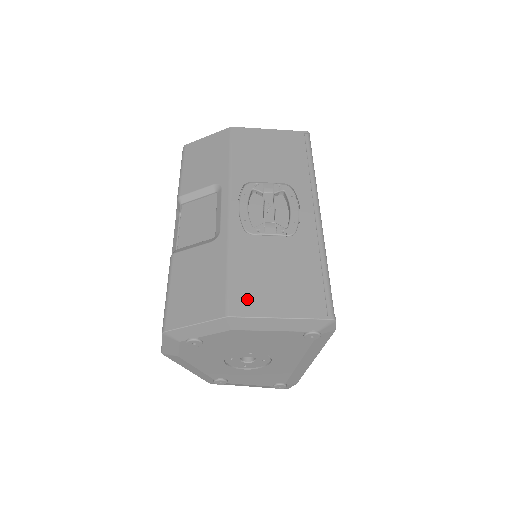
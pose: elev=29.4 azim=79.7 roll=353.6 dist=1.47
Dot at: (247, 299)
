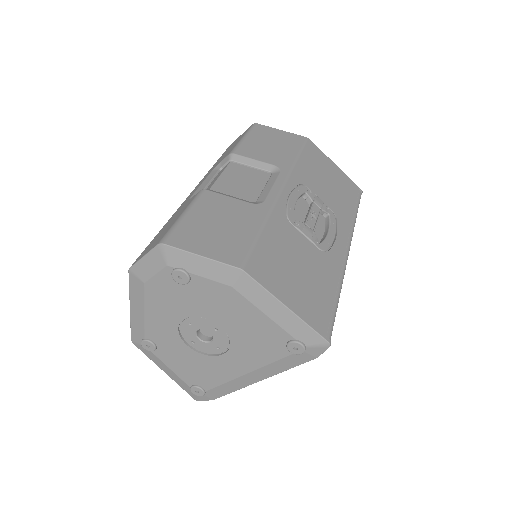
Dot at: (266, 269)
